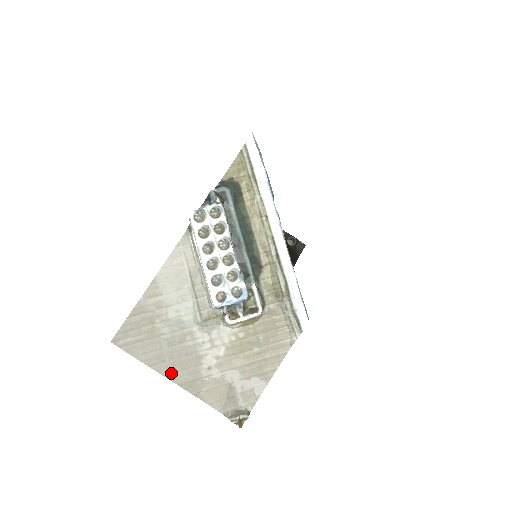
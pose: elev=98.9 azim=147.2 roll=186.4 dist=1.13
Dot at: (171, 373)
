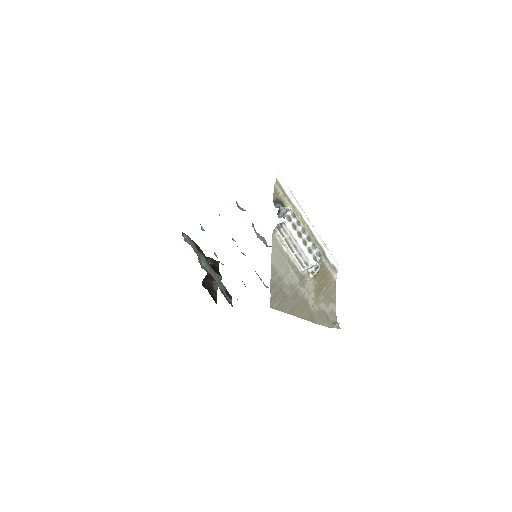
Dot at: (301, 315)
